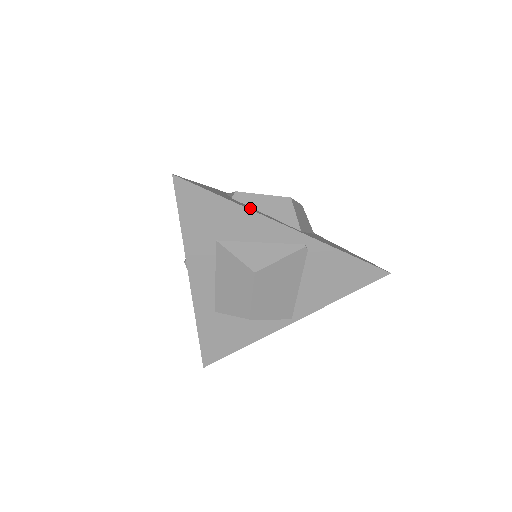
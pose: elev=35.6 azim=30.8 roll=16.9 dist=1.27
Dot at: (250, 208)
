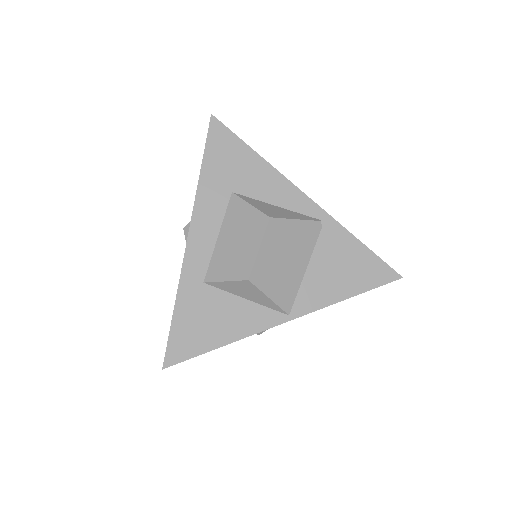
Dot at: occluded
